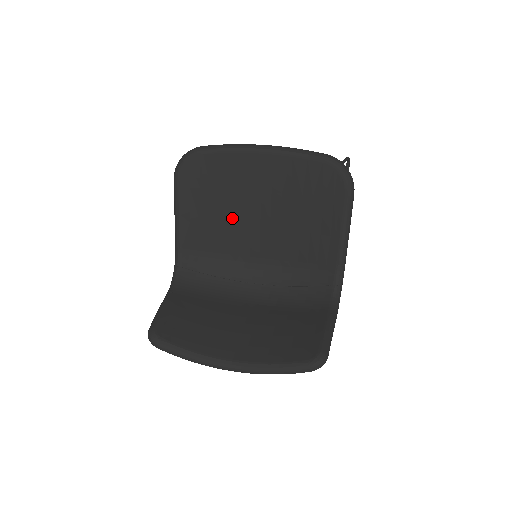
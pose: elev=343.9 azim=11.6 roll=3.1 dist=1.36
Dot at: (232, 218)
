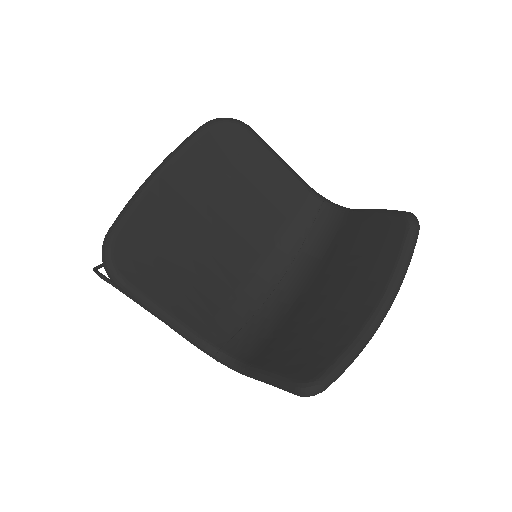
Dot at: (201, 259)
